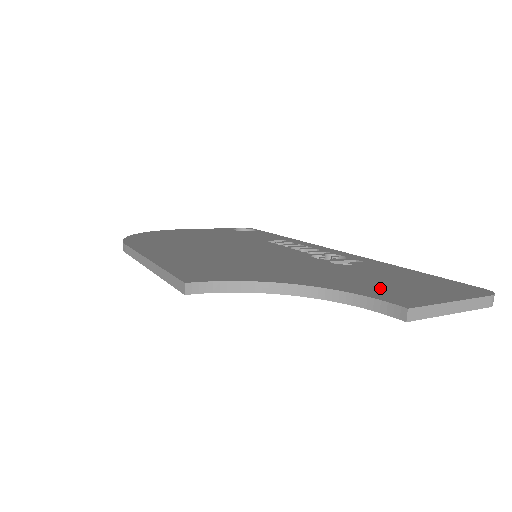
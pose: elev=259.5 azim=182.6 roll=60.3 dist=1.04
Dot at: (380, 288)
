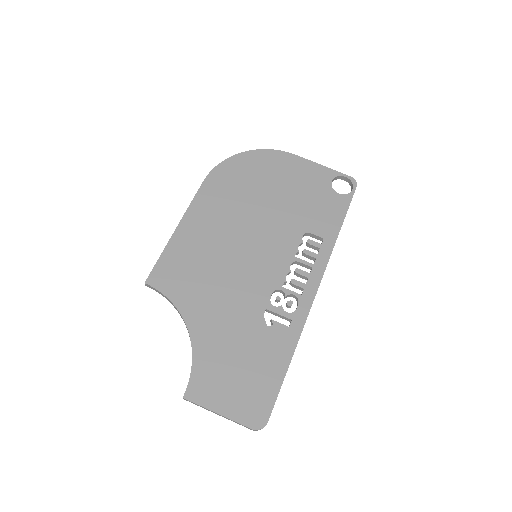
Dot at: (215, 369)
